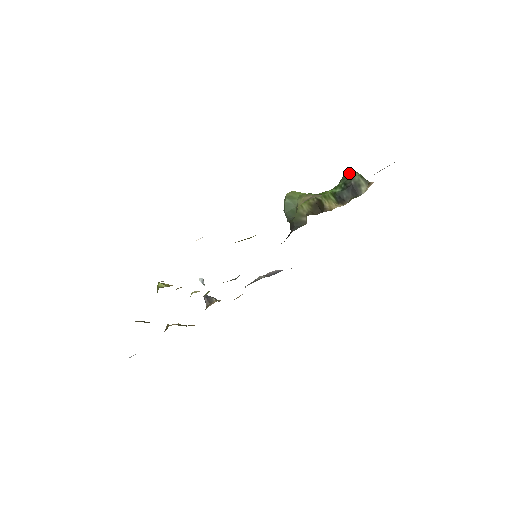
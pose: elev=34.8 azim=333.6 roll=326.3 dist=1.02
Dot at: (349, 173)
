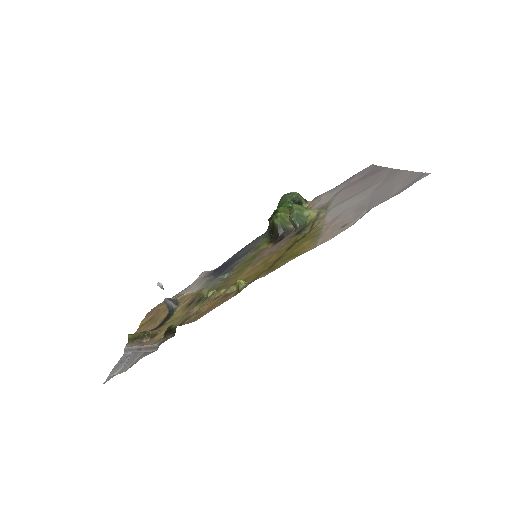
Dot at: (292, 193)
